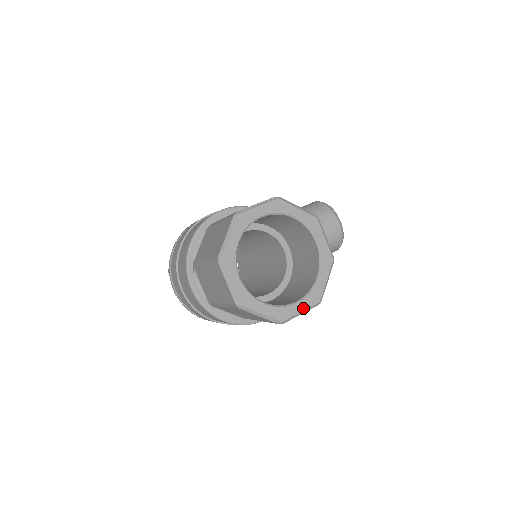
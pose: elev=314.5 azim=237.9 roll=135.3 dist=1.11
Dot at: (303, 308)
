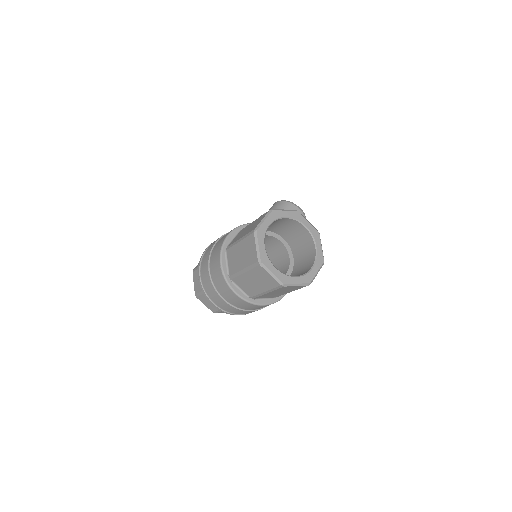
Dot at: (317, 269)
